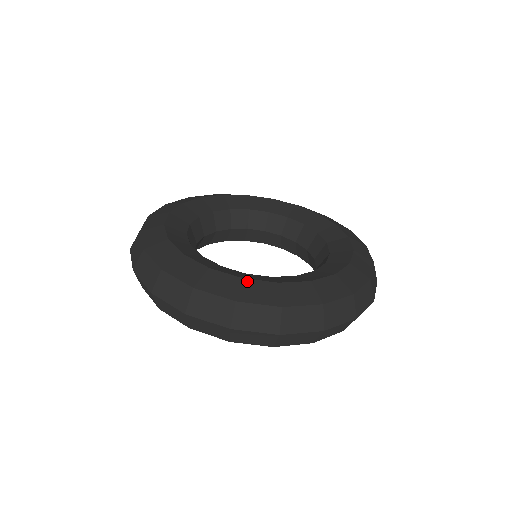
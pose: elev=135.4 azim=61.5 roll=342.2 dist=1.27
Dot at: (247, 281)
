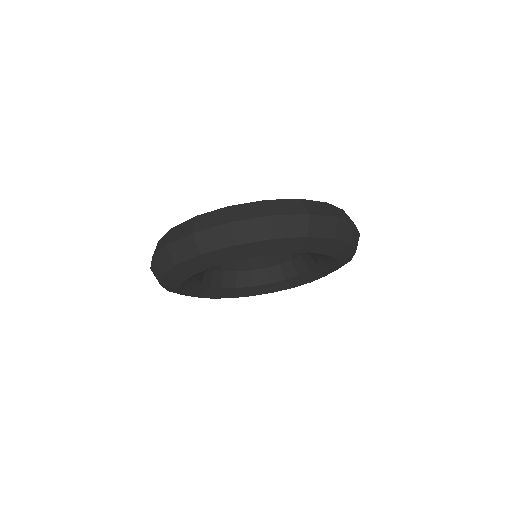
Dot at: occluded
